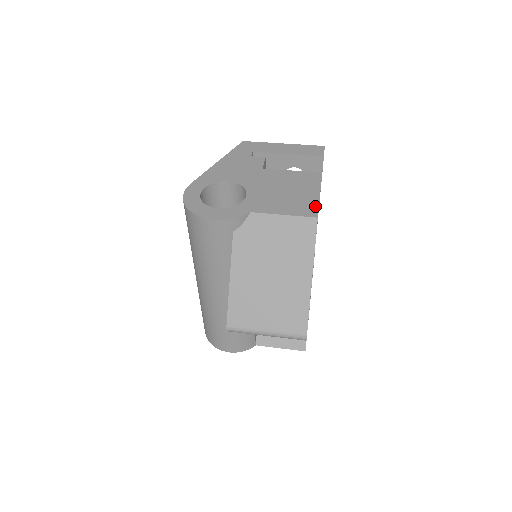
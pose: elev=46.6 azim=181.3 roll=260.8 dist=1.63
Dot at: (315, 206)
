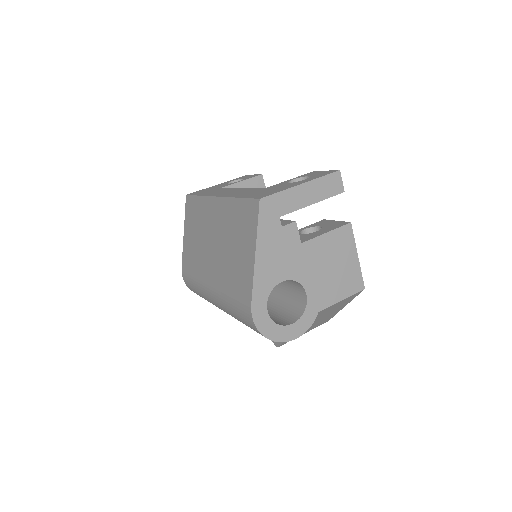
Dot at: (360, 276)
